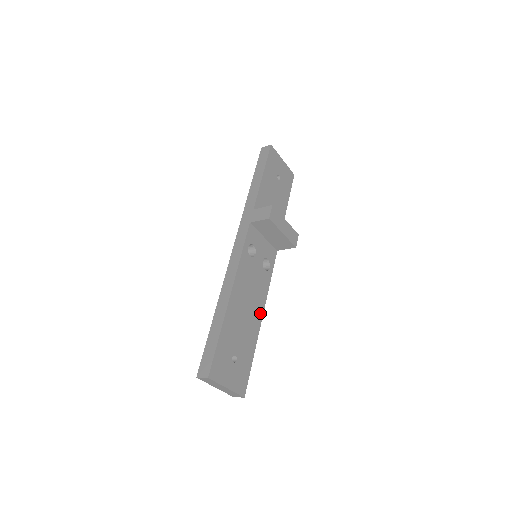
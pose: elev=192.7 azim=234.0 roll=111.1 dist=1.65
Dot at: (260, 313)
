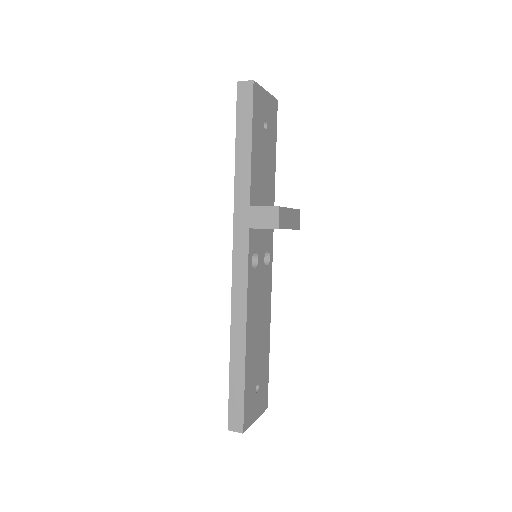
Dot at: (268, 318)
